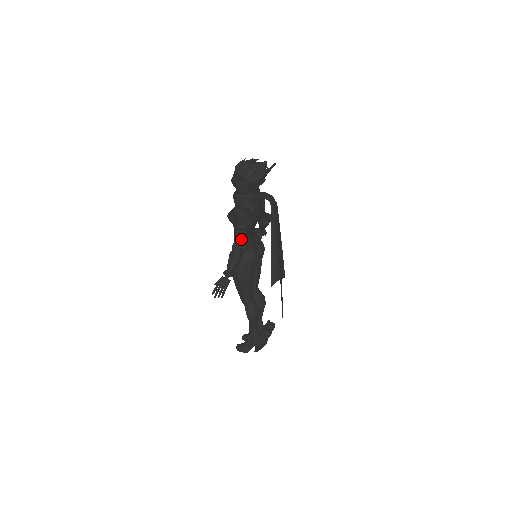
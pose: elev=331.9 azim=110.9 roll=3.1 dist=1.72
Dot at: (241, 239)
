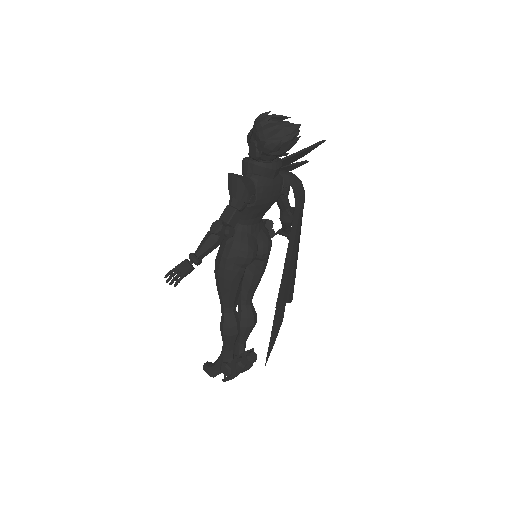
Dot at: (227, 219)
